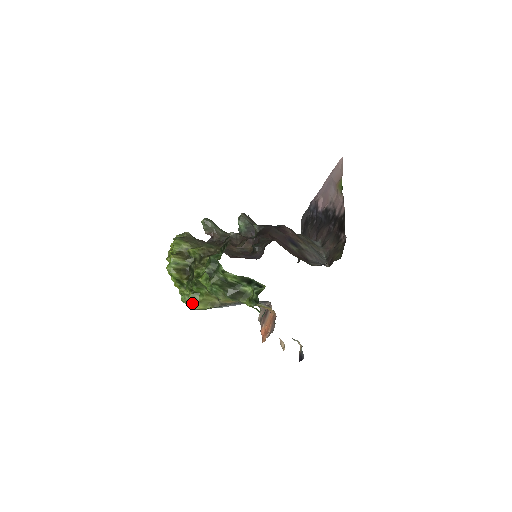
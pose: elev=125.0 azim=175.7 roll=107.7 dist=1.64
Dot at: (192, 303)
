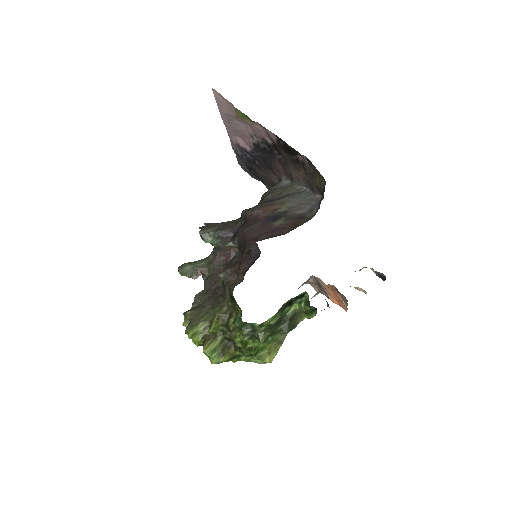
Dot at: (264, 362)
